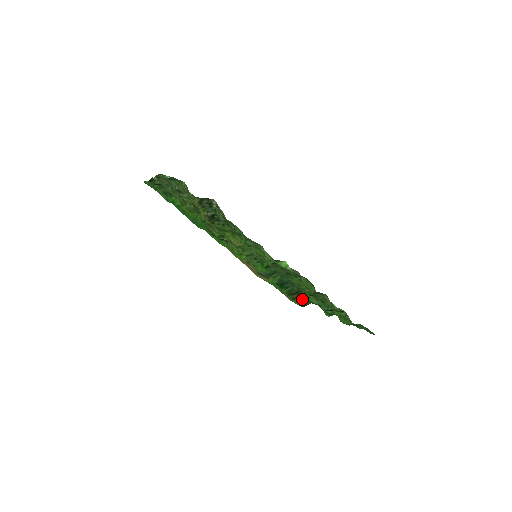
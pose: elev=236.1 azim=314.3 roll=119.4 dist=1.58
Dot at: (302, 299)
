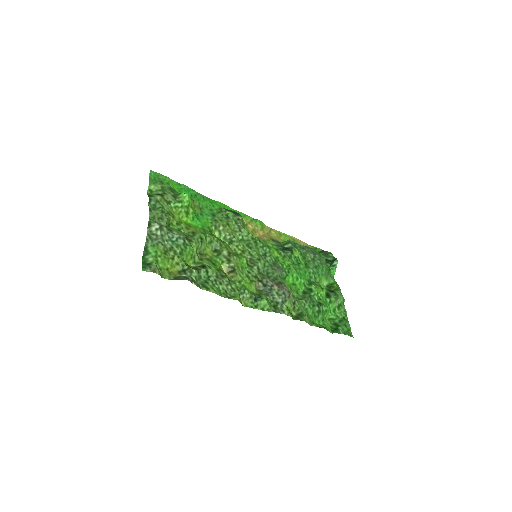
Dot at: occluded
